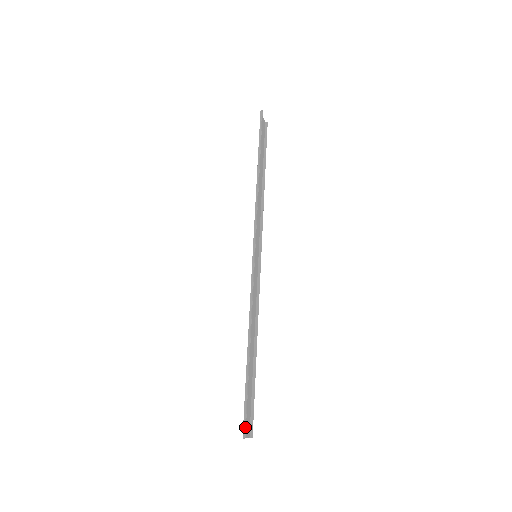
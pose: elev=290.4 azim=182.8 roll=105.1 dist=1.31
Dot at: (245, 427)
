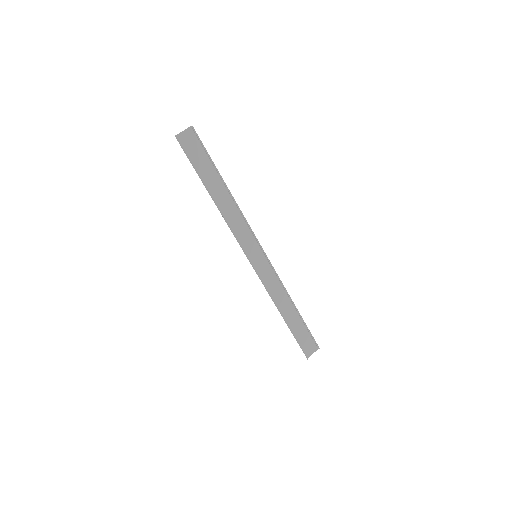
Dot at: (305, 355)
